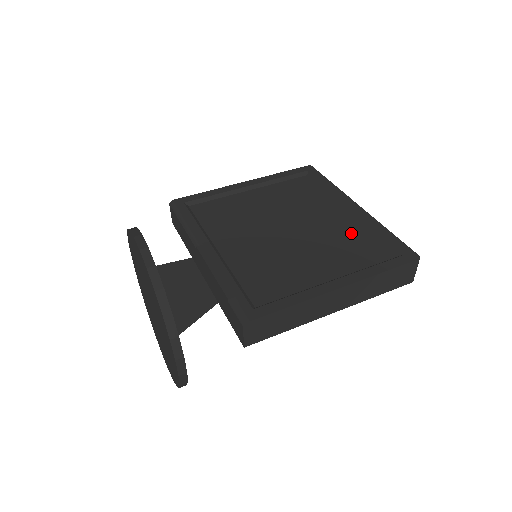
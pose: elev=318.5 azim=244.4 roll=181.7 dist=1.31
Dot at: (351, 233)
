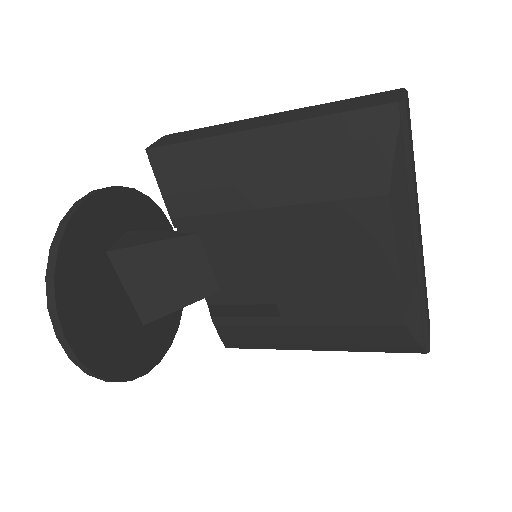
Dot at: occluded
